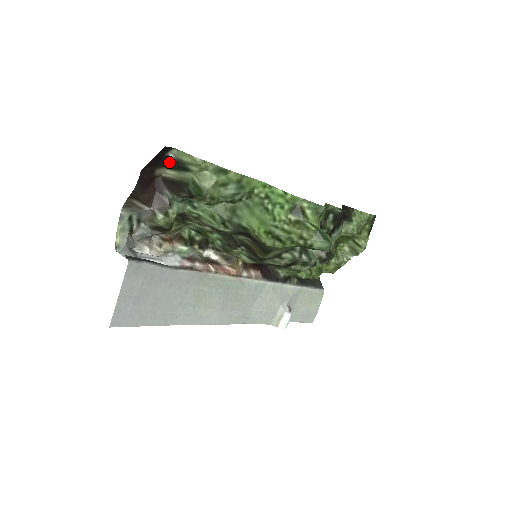
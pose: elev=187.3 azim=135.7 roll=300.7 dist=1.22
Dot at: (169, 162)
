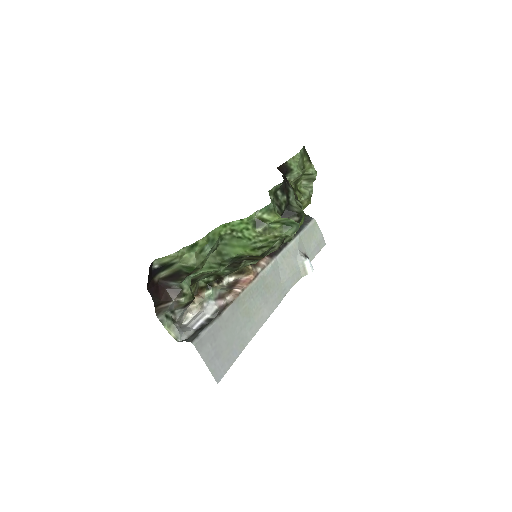
Dot at: (158, 270)
